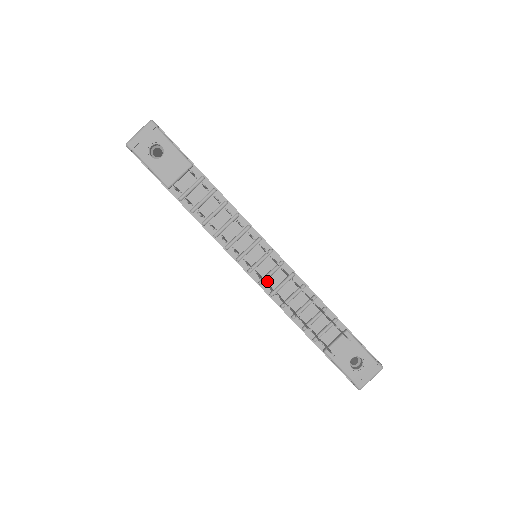
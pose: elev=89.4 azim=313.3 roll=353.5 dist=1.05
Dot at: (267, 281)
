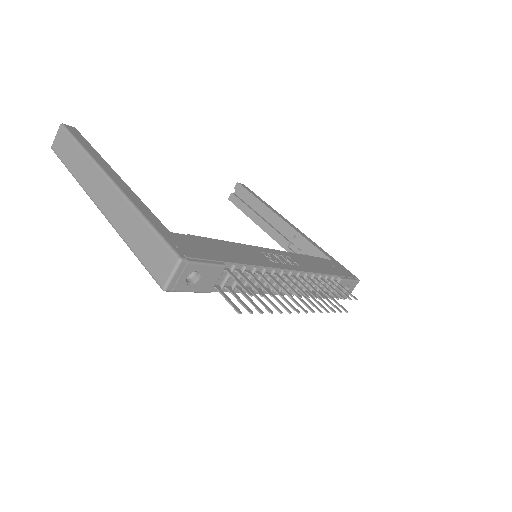
Dot at: (289, 289)
